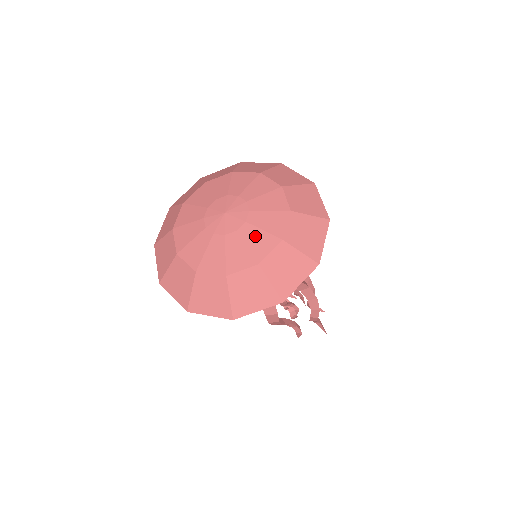
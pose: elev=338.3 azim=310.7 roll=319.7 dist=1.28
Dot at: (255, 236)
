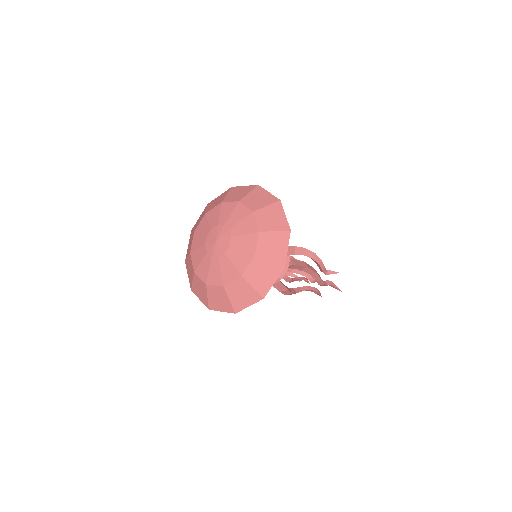
Dot at: (237, 256)
